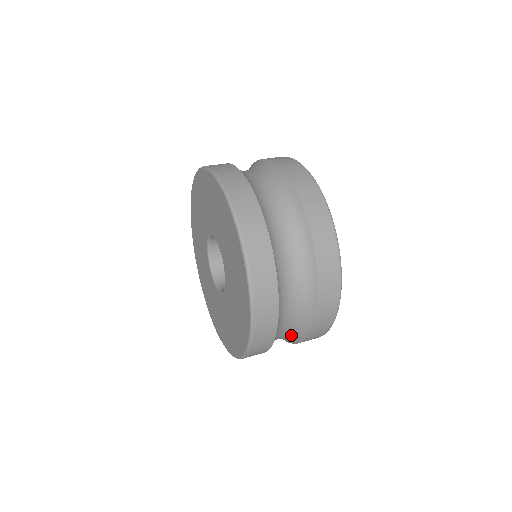
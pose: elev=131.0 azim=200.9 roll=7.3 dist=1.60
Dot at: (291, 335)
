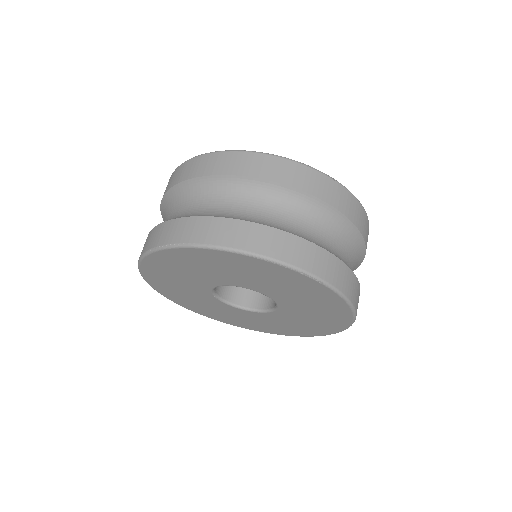
Dot at: occluded
